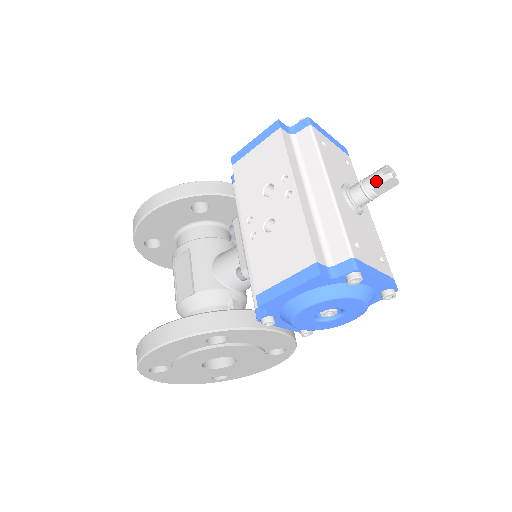
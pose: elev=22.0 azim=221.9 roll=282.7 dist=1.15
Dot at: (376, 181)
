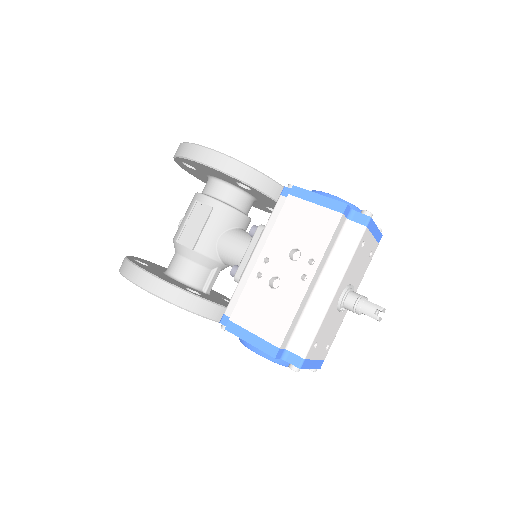
Dot at: (367, 311)
